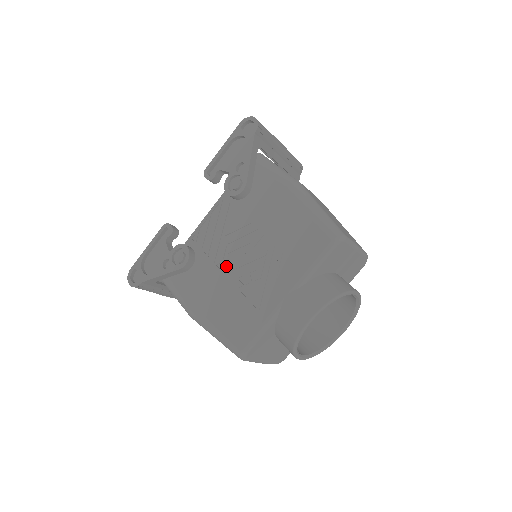
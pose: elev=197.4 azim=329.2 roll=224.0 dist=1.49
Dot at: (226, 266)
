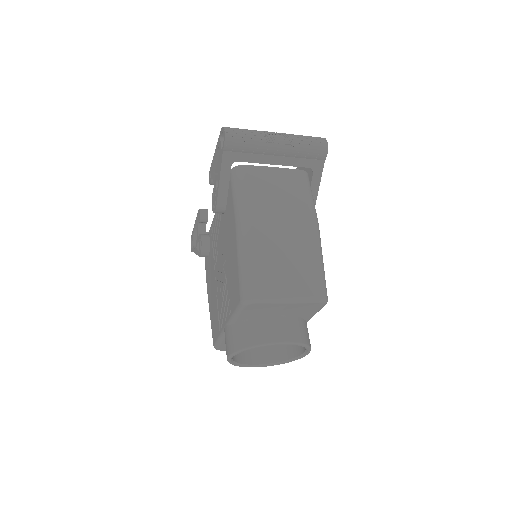
Dot at: (215, 270)
